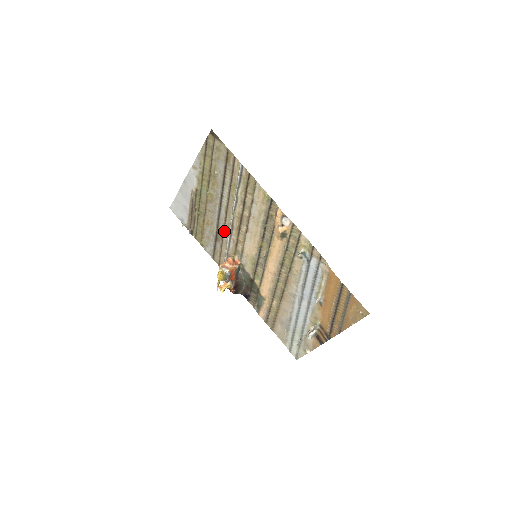
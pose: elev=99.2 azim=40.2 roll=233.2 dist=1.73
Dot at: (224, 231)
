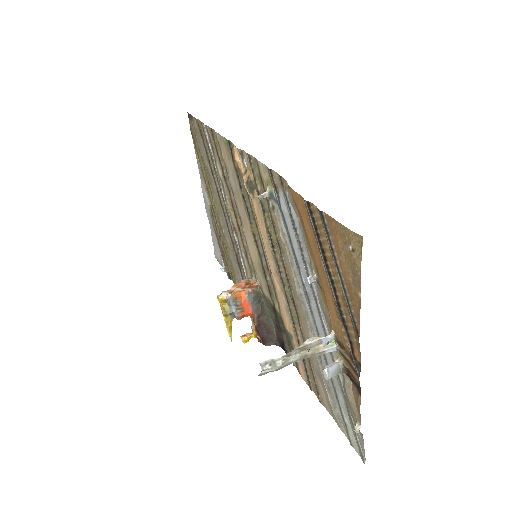
Dot at: (236, 246)
